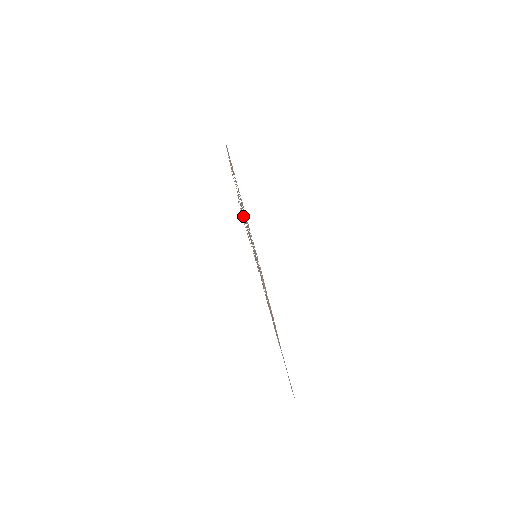
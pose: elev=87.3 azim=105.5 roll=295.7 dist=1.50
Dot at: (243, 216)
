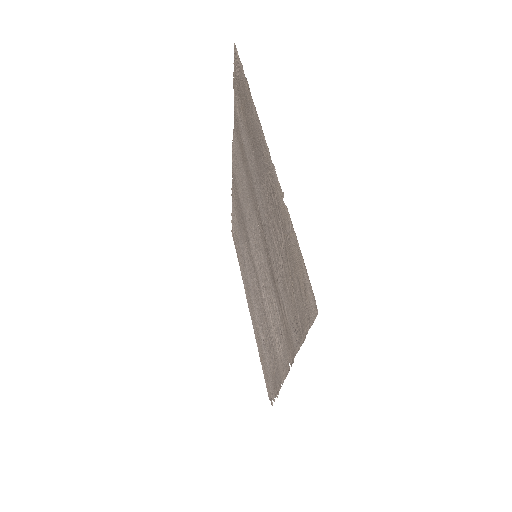
Dot at: (238, 97)
